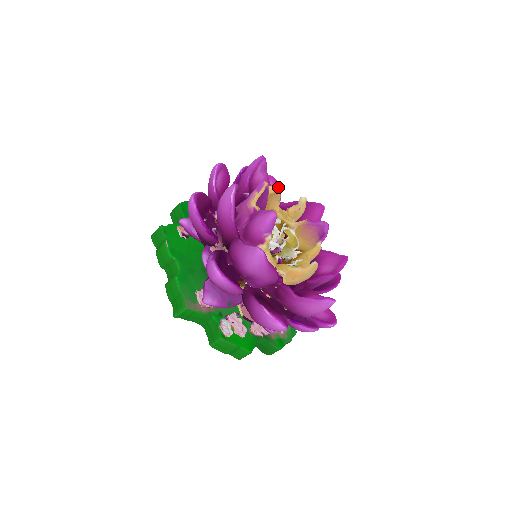
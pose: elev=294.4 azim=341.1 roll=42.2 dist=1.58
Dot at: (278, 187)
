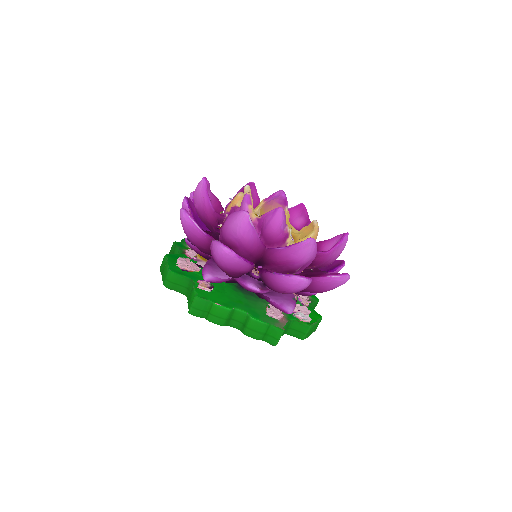
Dot at: occluded
